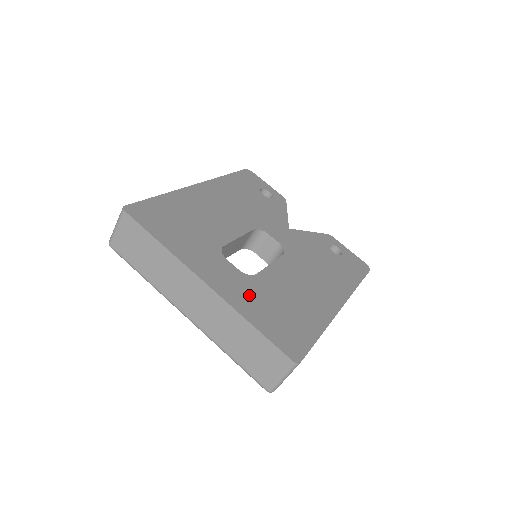
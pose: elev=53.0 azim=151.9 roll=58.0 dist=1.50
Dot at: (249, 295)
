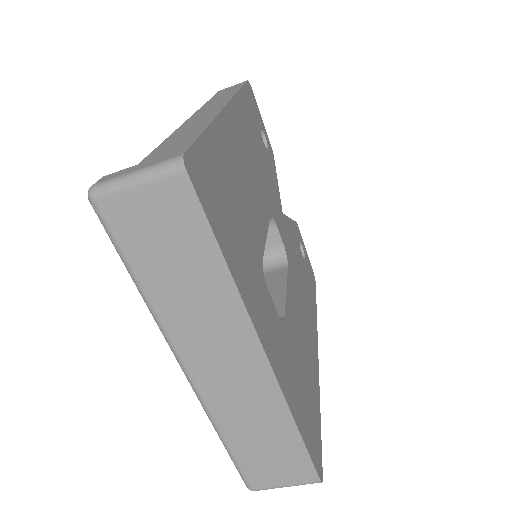
Dot at: (289, 365)
